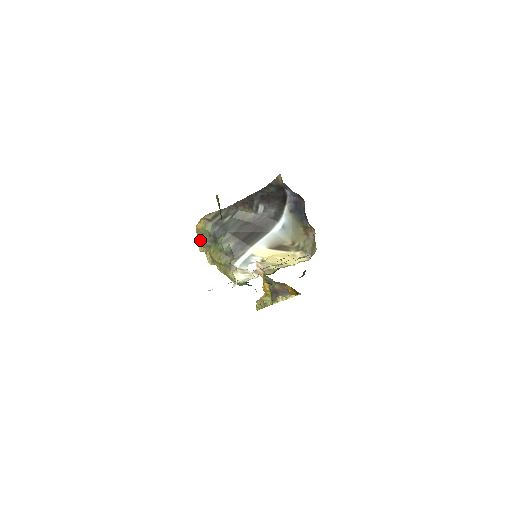
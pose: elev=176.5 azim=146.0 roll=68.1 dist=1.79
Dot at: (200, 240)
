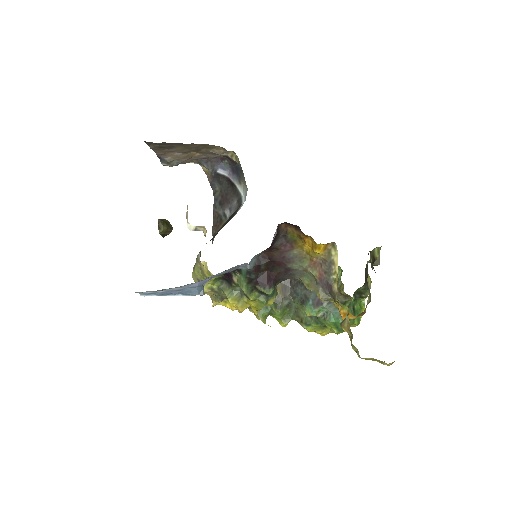
Dot at: occluded
